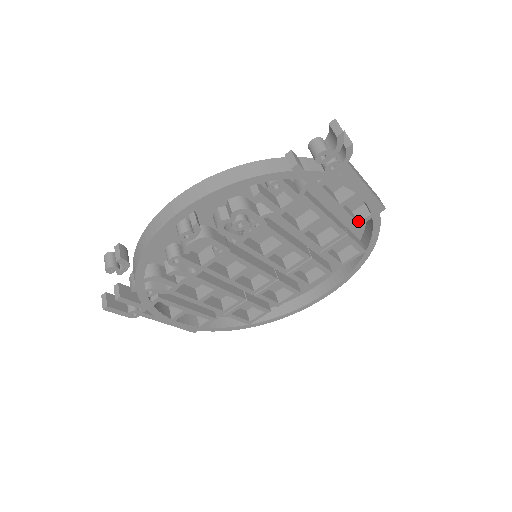
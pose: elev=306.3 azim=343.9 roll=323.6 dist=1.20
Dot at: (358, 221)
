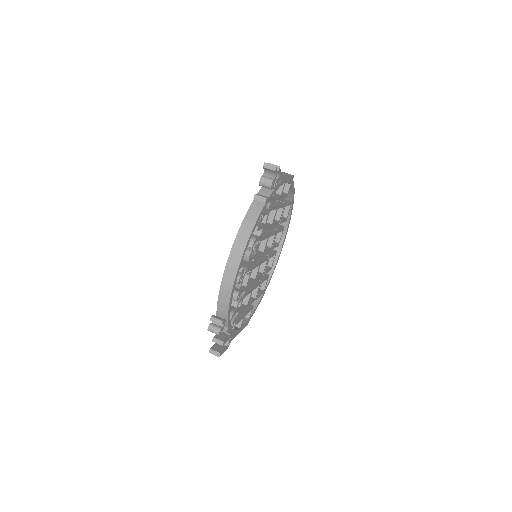
Dot at: (287, 193)
